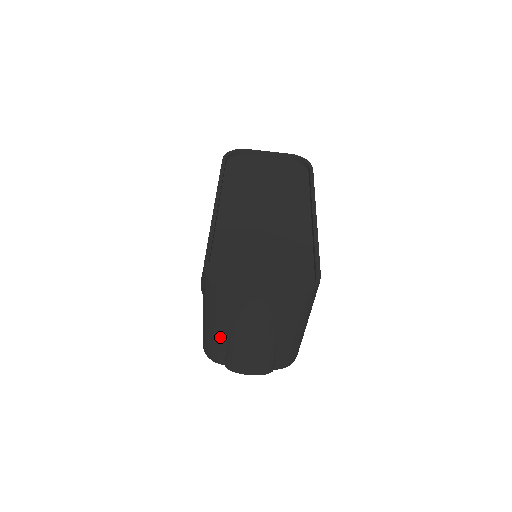
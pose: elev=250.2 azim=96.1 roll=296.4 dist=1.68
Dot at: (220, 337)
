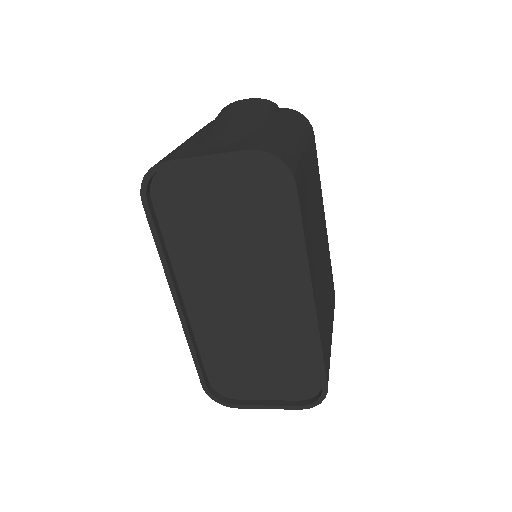
Dot at: occluded
